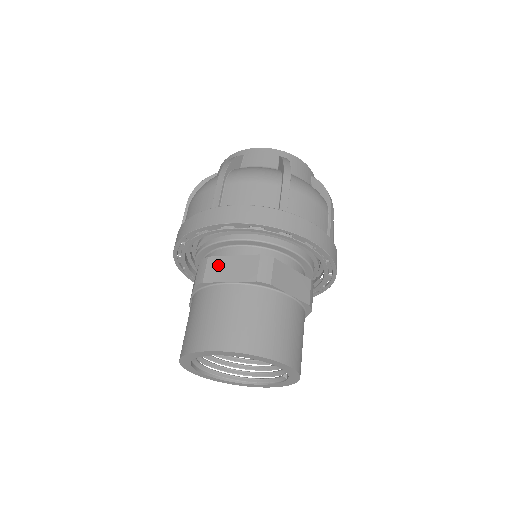
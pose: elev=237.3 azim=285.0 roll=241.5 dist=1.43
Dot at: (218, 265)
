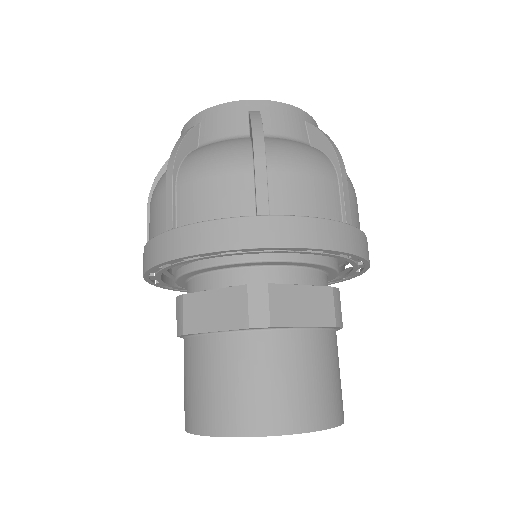
Dot at: (197, 306)
